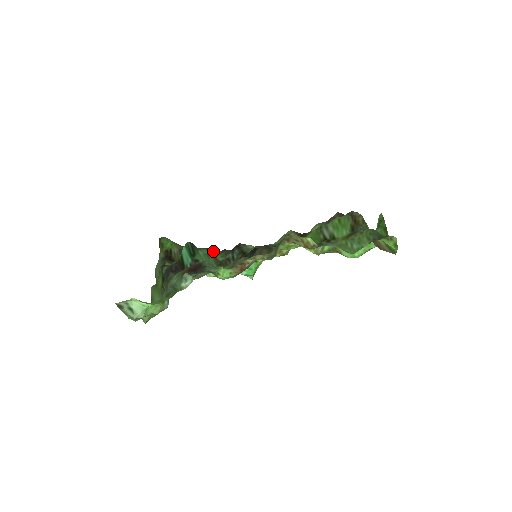
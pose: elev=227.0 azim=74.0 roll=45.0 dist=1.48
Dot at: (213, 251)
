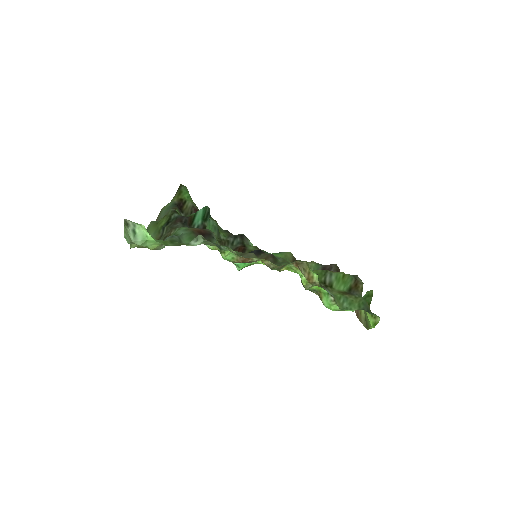
Dot at: (219, 226)
